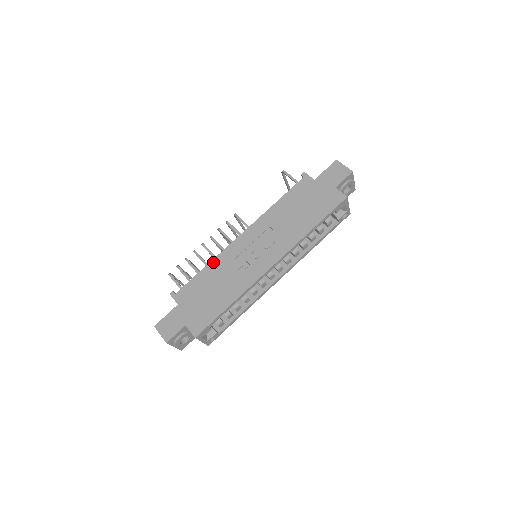
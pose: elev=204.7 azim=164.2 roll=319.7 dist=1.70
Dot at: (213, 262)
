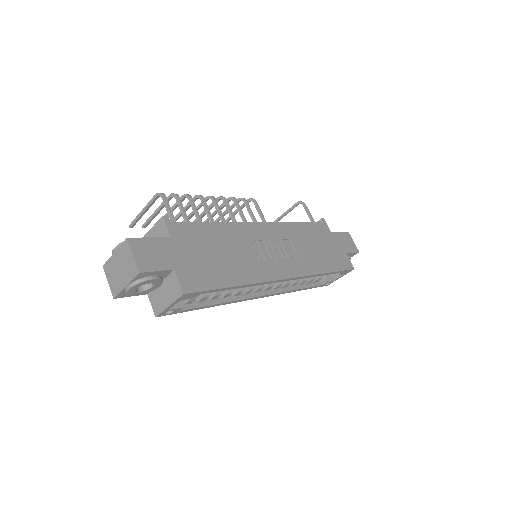
Dot at: (227, 225)
